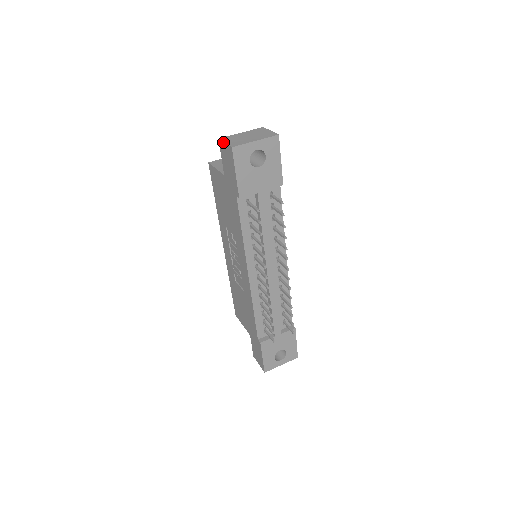
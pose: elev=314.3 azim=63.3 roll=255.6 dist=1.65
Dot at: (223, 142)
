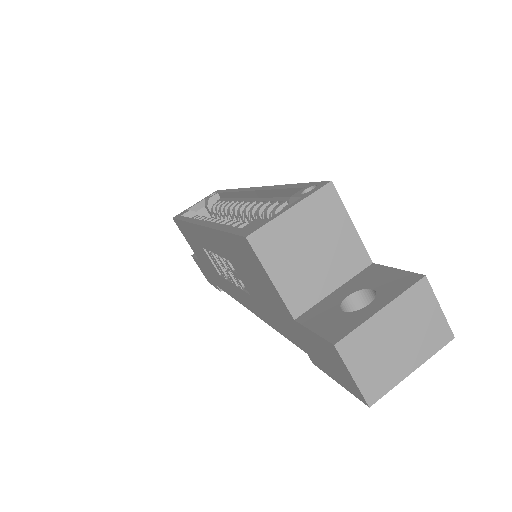
Dot at: (347, 370)
